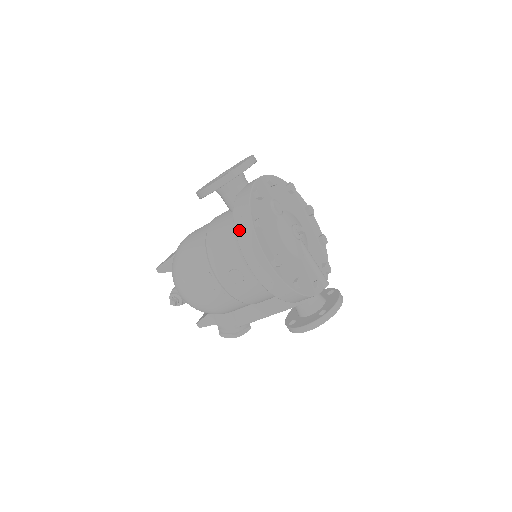
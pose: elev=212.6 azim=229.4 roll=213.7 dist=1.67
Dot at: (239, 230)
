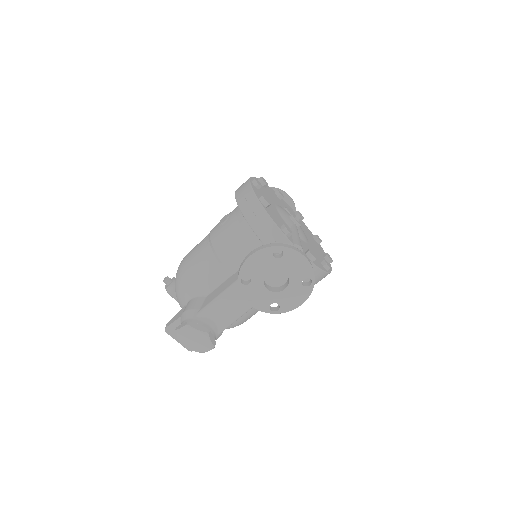
Dot at: occluded
